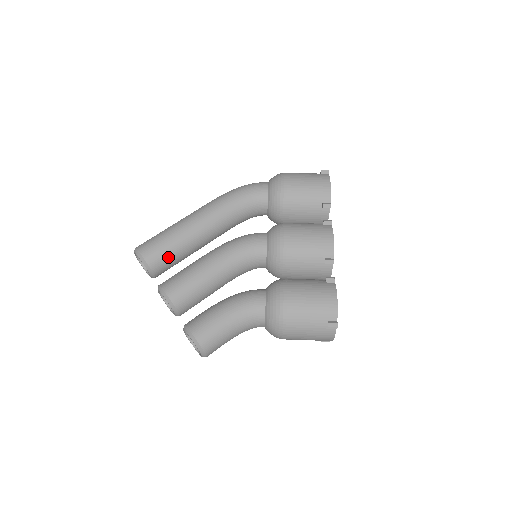
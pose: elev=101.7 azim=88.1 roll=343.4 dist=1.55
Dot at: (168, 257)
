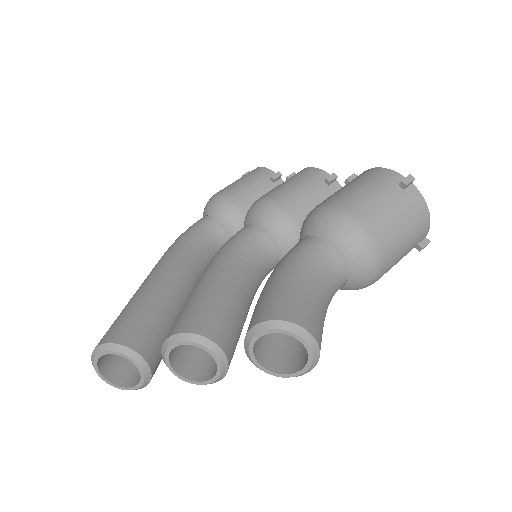
Dot at: (148, 325)
